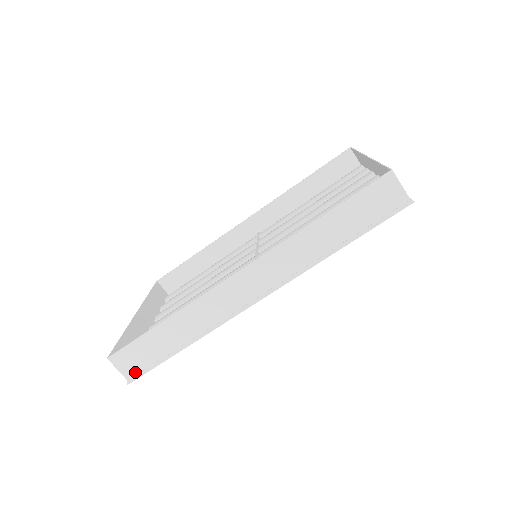
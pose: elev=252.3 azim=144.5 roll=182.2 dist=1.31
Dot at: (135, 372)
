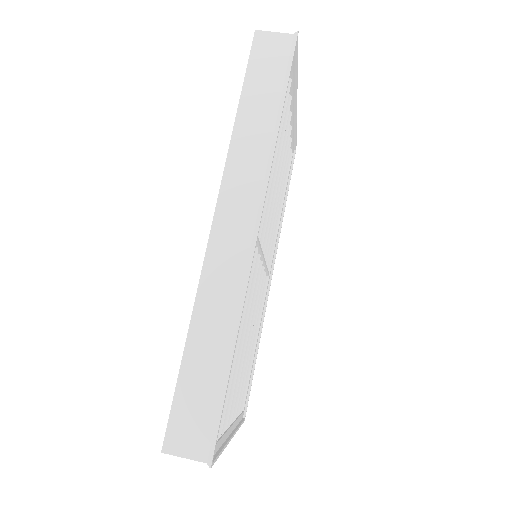
Dot at: (206, 441)
